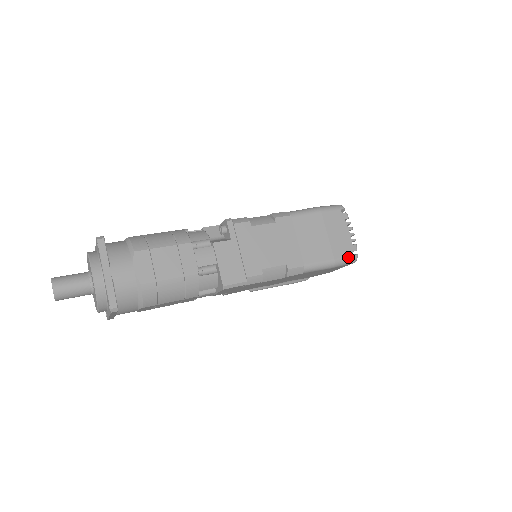
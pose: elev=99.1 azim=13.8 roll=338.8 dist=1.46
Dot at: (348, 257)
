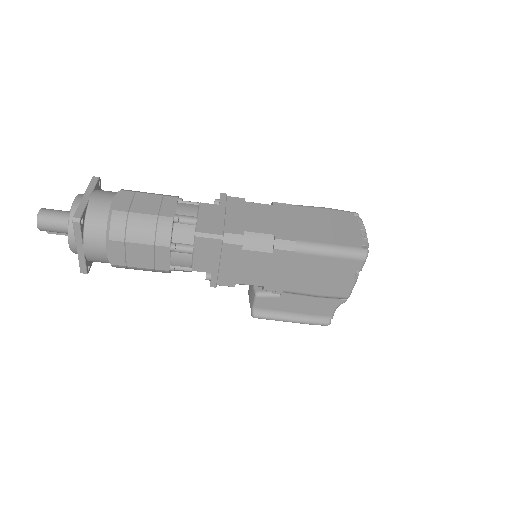
Dot at: (354, 248)
